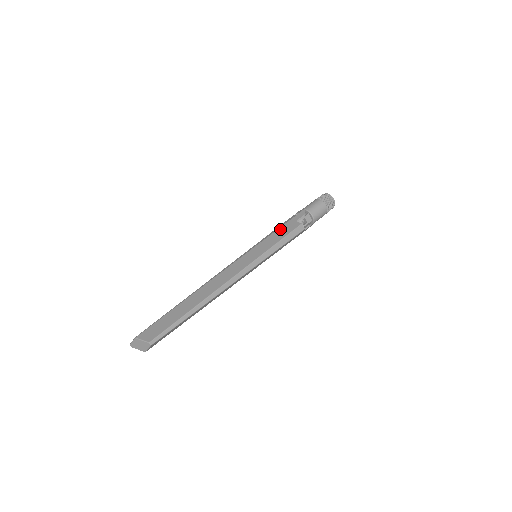
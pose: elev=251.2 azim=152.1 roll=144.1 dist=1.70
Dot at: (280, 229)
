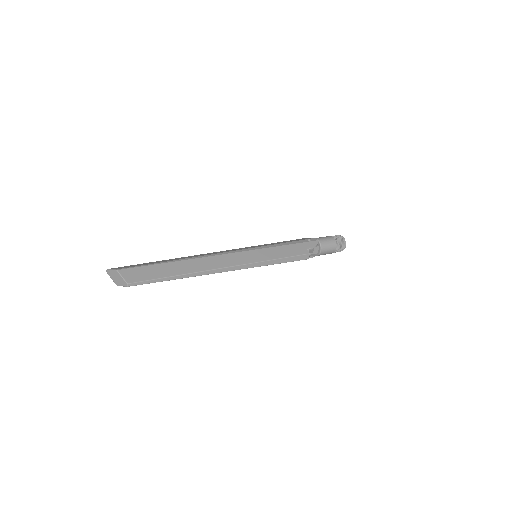
Dot at: (290, 246)
